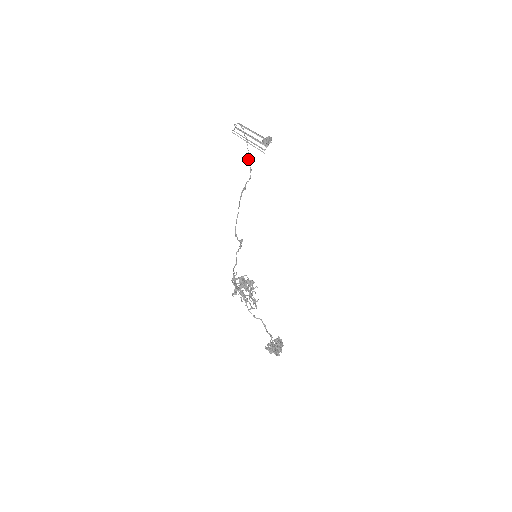
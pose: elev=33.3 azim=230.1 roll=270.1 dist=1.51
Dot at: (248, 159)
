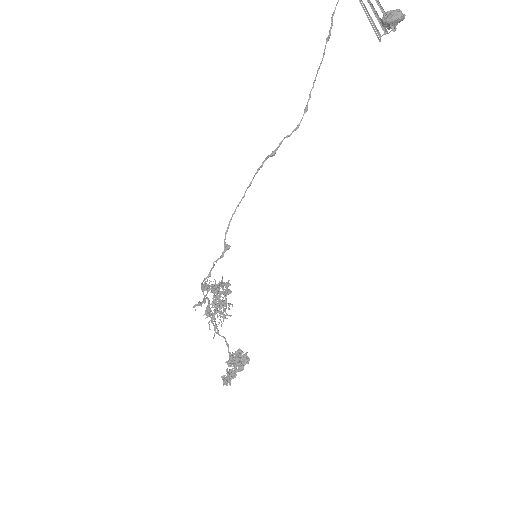
Dot at: (313, 82)
